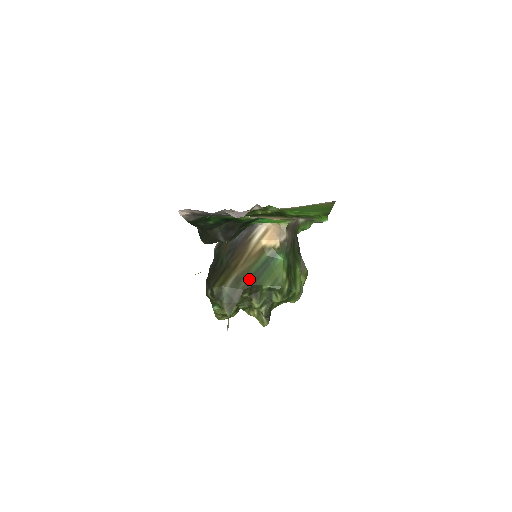
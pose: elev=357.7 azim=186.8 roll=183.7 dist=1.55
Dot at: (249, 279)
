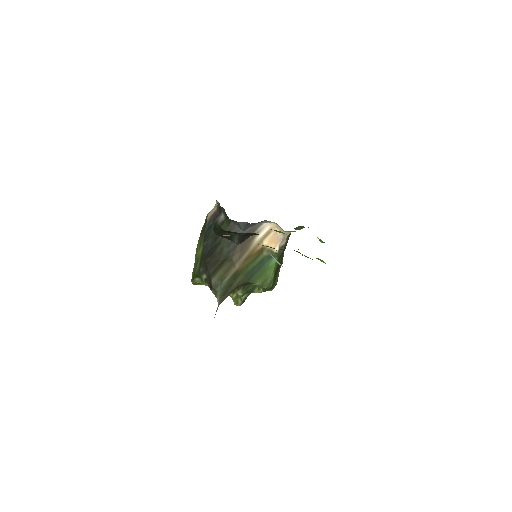
Dot at: (245, 276)
